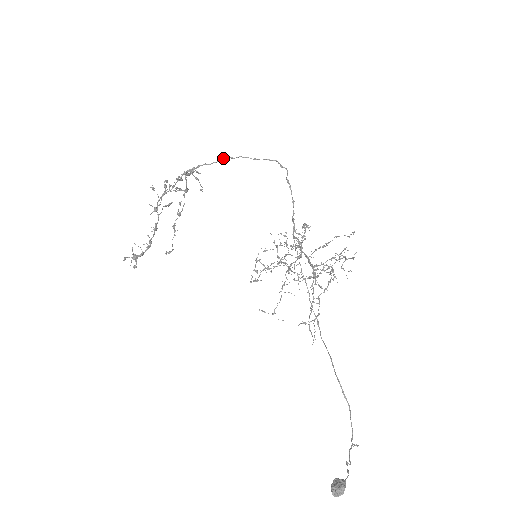
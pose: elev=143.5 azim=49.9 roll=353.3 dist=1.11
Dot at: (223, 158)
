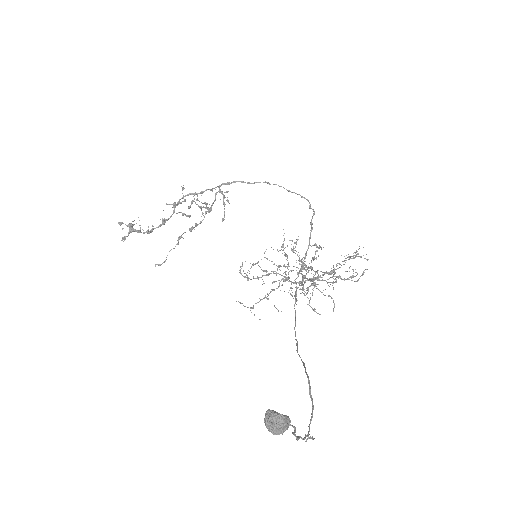
Dot at: (260, 182)
